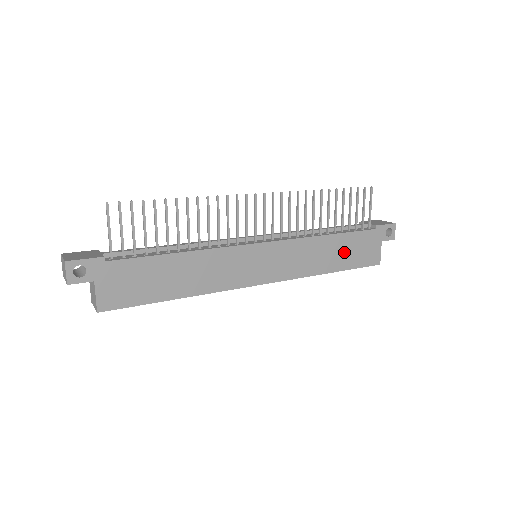
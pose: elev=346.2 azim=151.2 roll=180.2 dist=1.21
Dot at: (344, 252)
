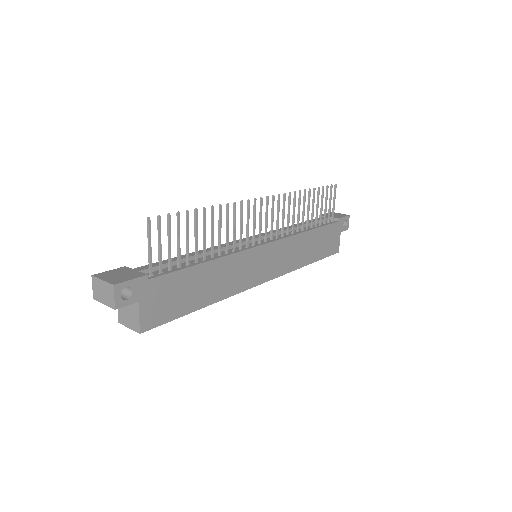
Dot at: (318, 245)
